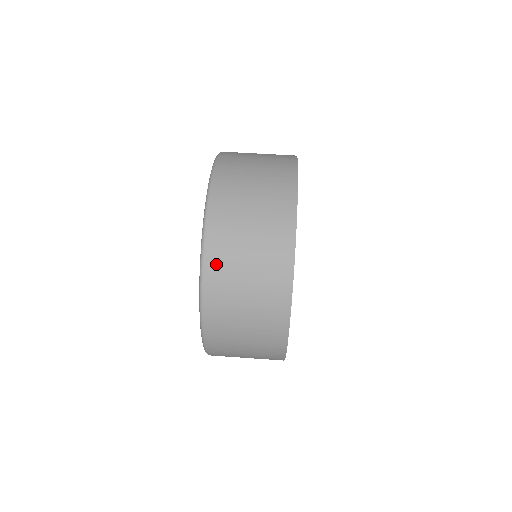
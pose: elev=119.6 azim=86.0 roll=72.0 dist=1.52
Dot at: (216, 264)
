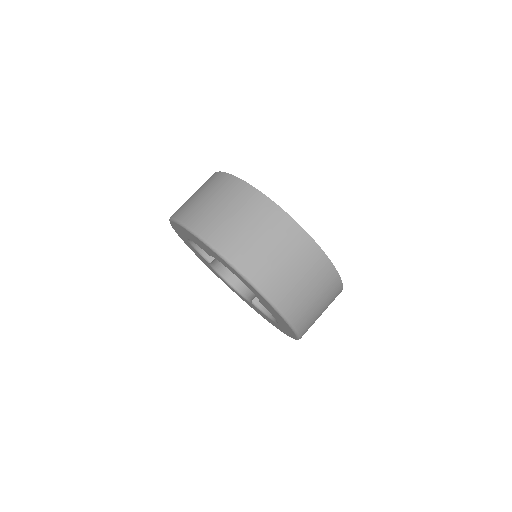
Dot at: (302, 321)
